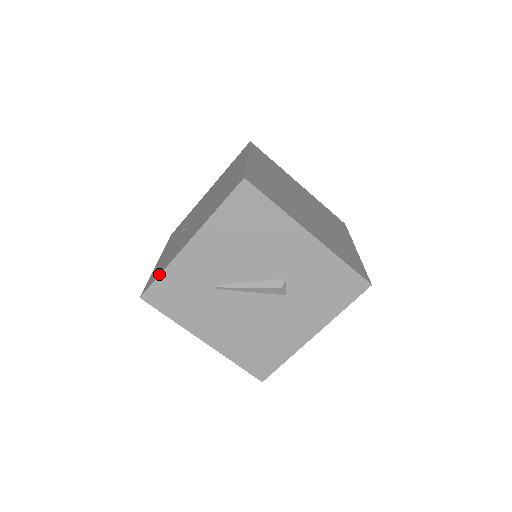
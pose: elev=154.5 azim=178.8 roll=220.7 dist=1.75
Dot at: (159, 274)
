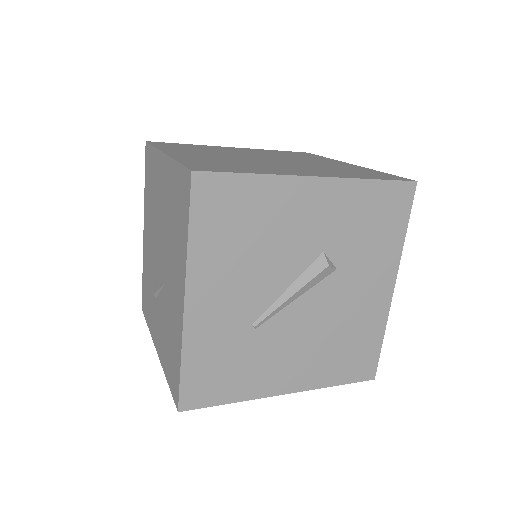
Dot at: (179, 368)
